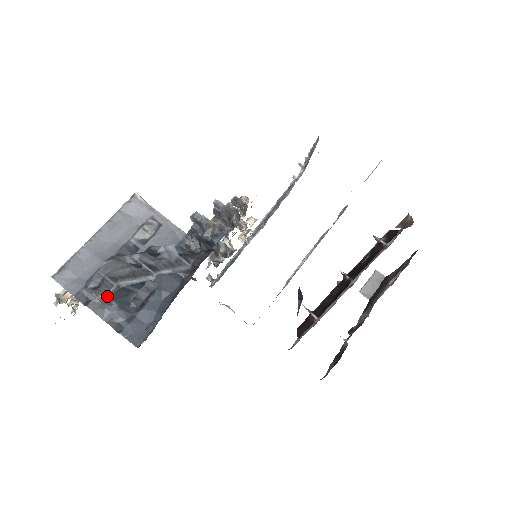
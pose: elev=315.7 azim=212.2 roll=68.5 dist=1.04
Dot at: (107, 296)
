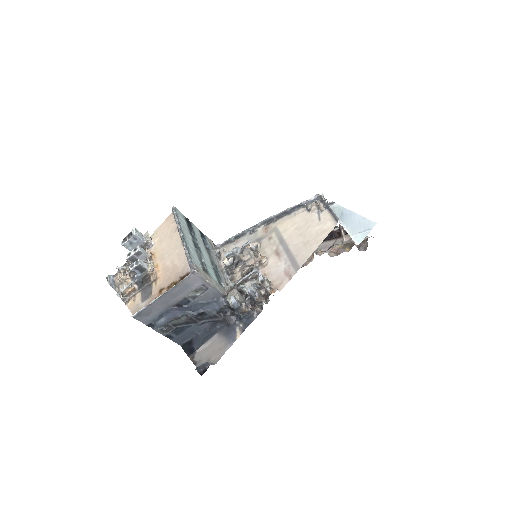
Dot at: occluded
